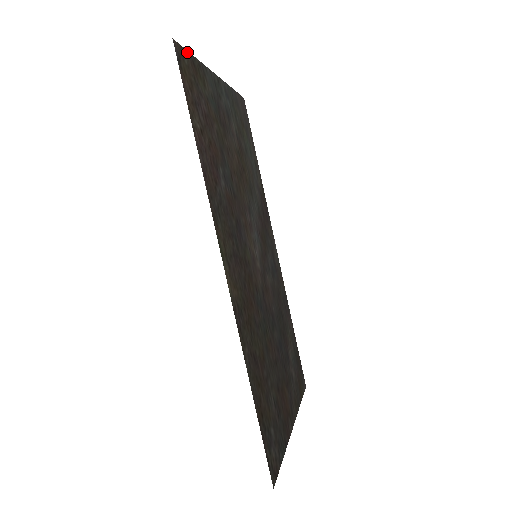
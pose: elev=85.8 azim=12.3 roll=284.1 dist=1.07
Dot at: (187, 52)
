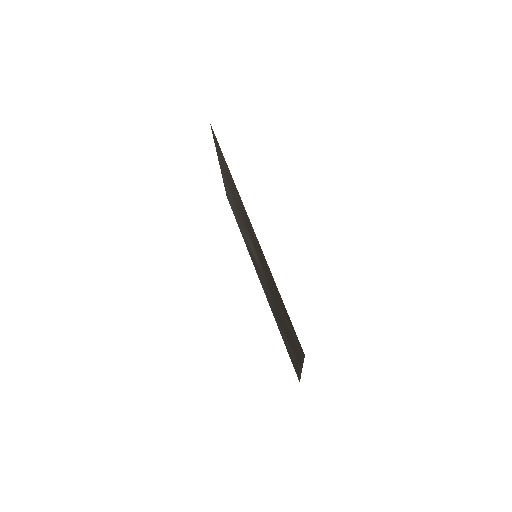
Dot at: occluded
